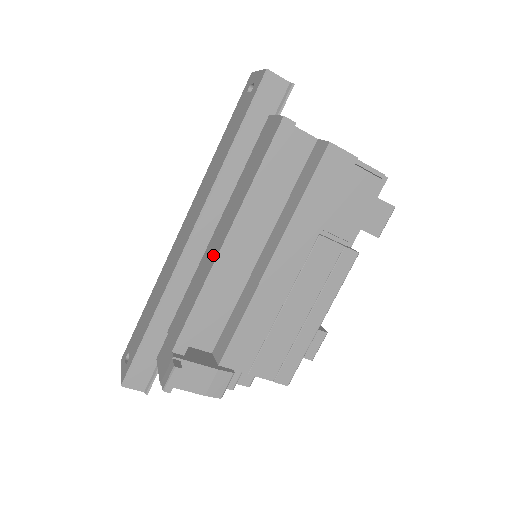
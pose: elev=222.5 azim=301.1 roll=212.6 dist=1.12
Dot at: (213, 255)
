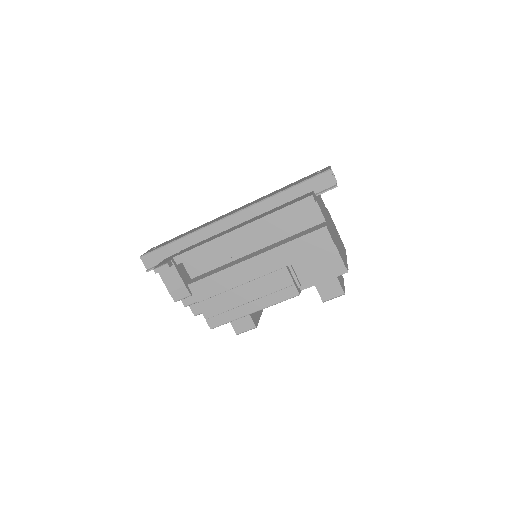
Dot at: (229, 231)
